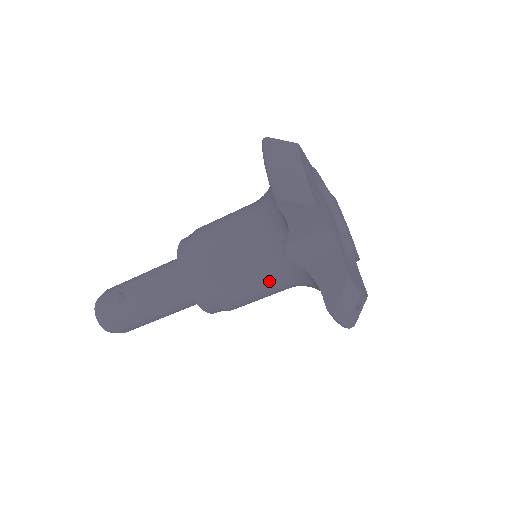
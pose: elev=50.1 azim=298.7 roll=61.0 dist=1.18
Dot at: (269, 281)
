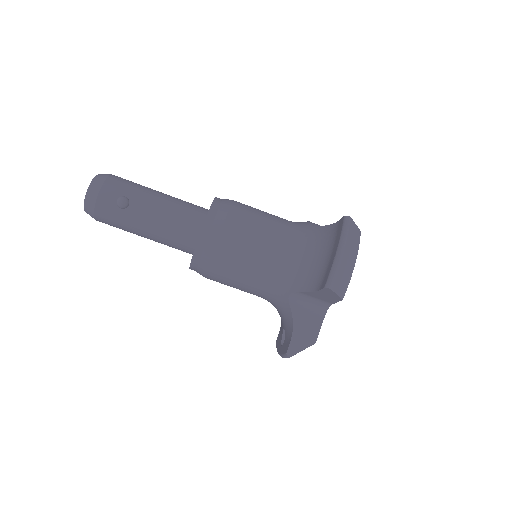
Dot at: (257, 292)
